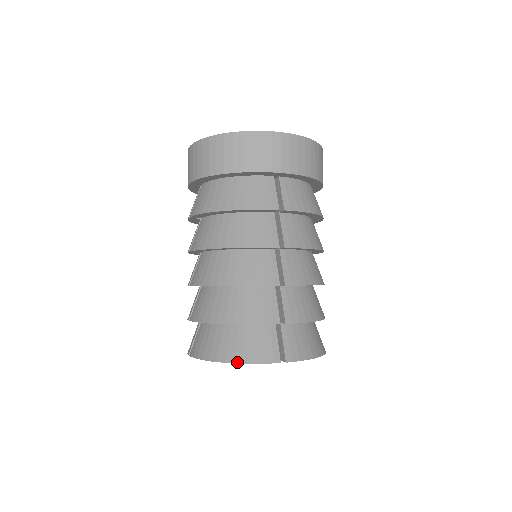
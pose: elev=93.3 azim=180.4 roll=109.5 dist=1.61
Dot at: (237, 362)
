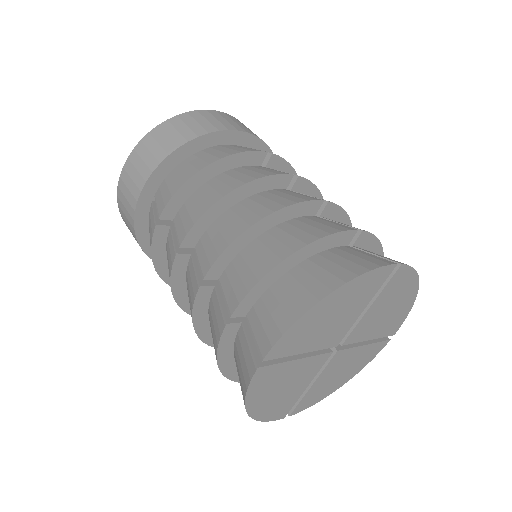
Dot at: (349, 279)
